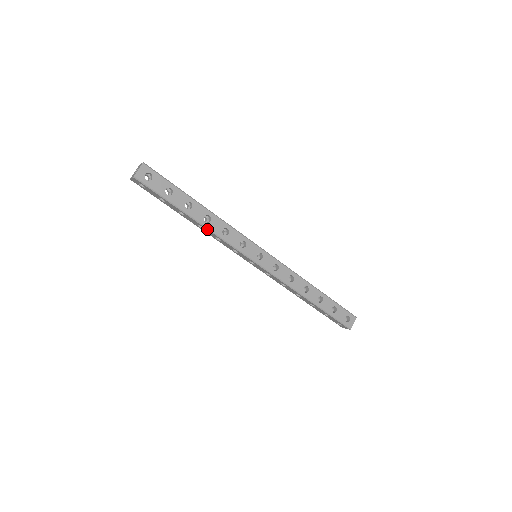
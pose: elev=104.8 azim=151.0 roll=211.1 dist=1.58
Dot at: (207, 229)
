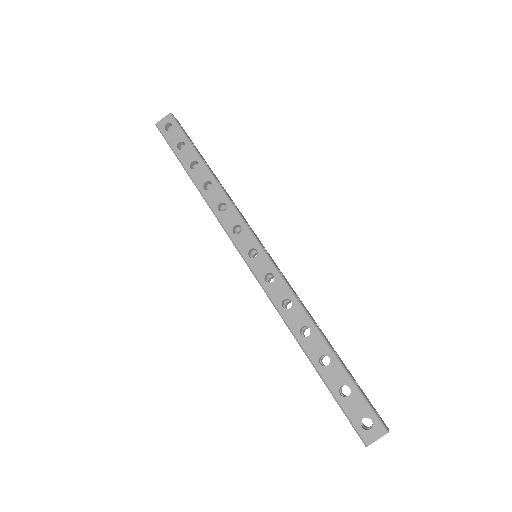
Dot at: (203, 197)
